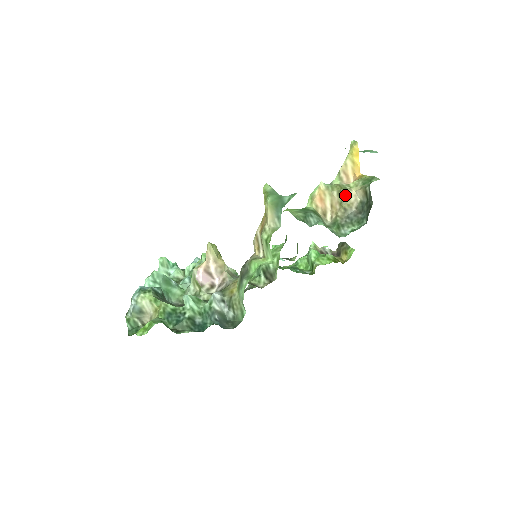
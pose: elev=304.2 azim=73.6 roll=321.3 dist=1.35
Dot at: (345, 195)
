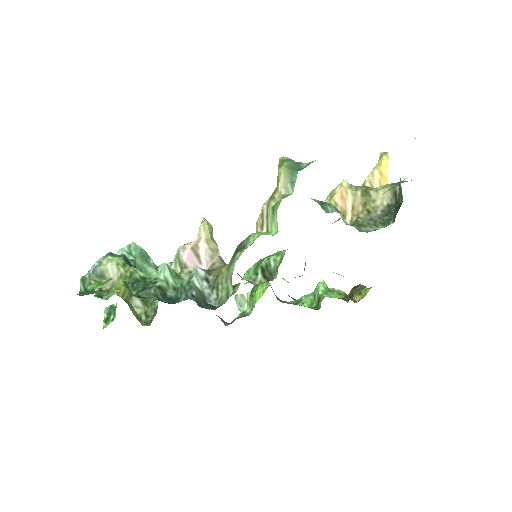
Dot at: (370, 196)
